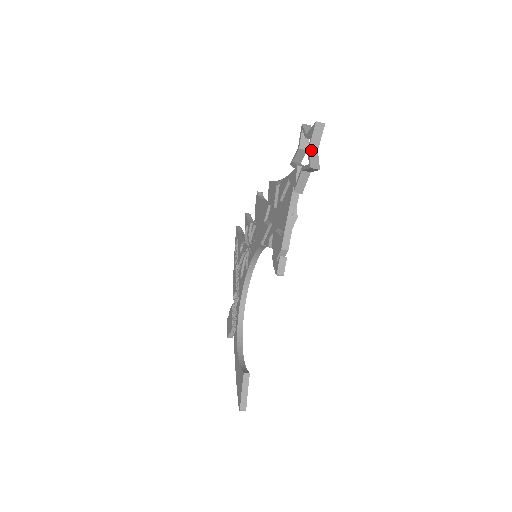
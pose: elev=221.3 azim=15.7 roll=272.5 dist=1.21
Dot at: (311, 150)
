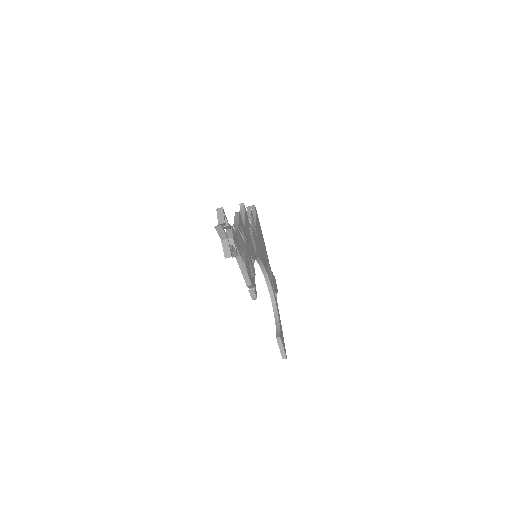
Dot at: (223, 241)
